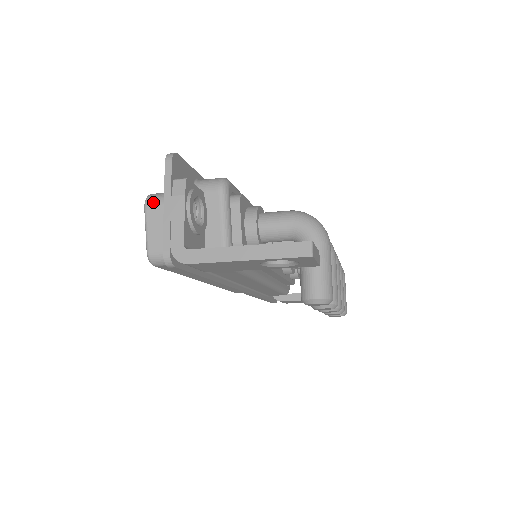
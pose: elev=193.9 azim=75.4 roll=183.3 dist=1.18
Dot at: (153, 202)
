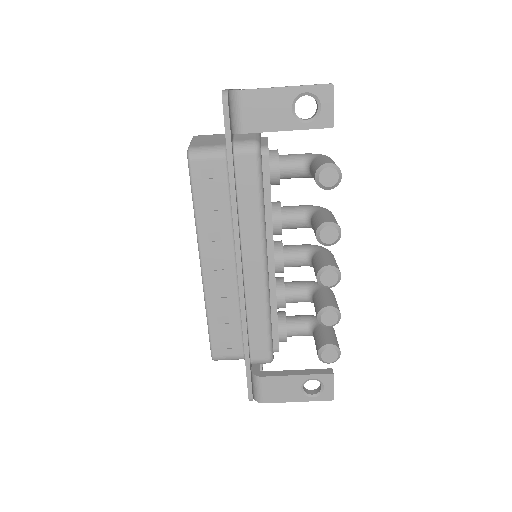
Dot at: (201, 135)
